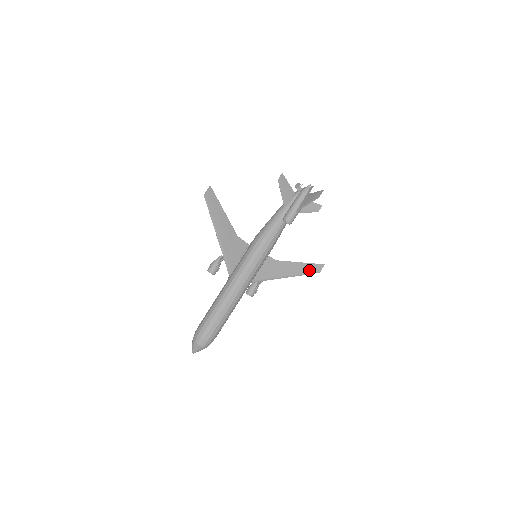
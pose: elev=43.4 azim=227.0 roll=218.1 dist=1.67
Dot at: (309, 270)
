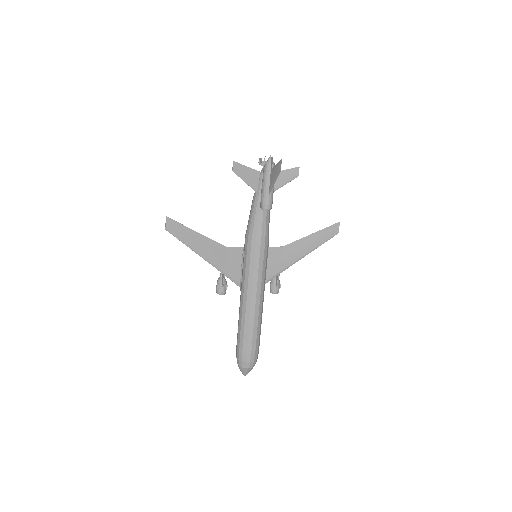
Dot at: (325, 237)
